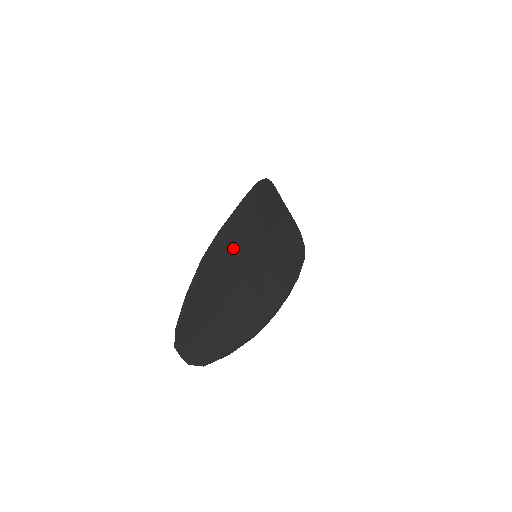
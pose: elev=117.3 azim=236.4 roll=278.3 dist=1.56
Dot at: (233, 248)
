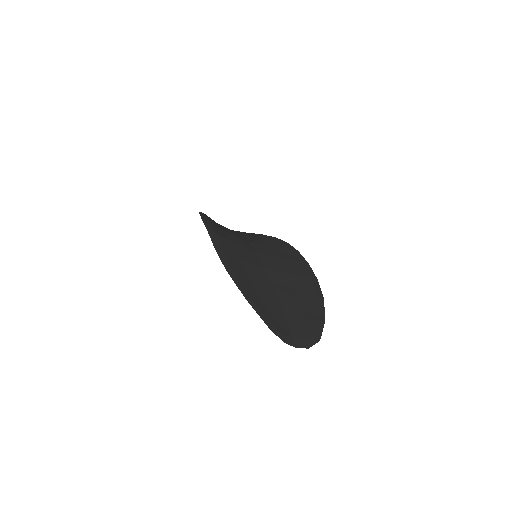
Dot at: (237, 254)
